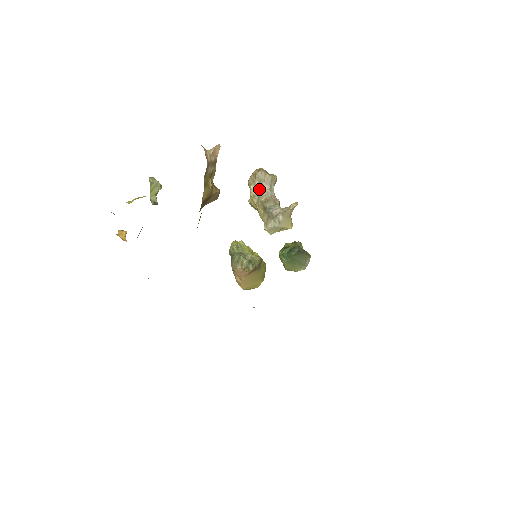
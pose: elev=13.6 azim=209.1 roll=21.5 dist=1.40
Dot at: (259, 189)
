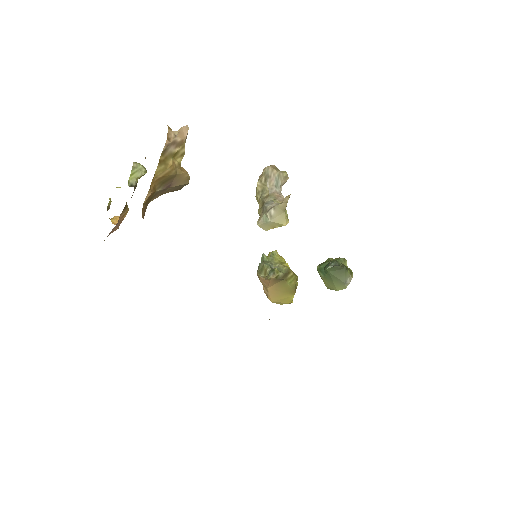
Dot at: (264, 185)
